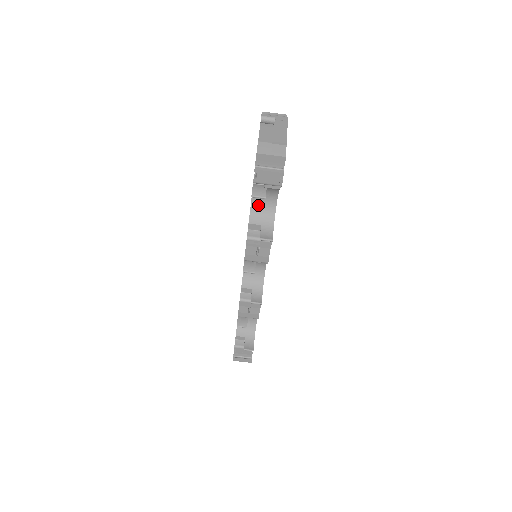
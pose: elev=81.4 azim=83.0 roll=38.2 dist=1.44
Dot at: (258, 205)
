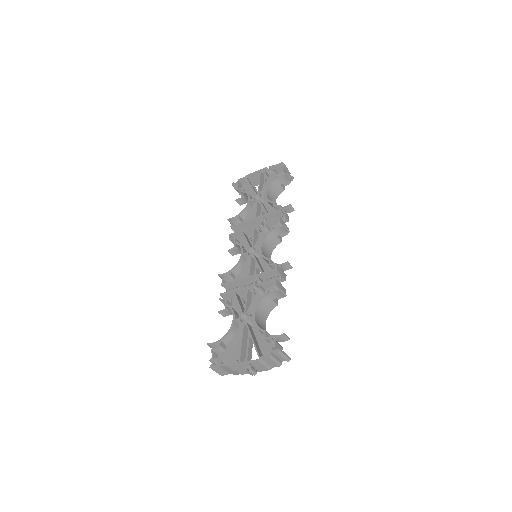
Dot at: occluded
